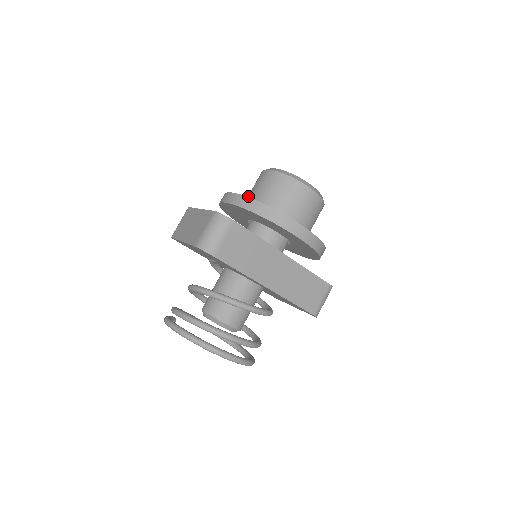
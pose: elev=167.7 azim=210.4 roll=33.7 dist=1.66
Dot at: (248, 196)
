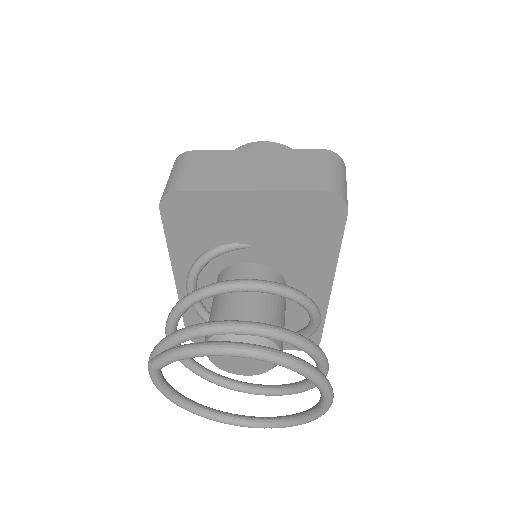
Dot at: occluded
